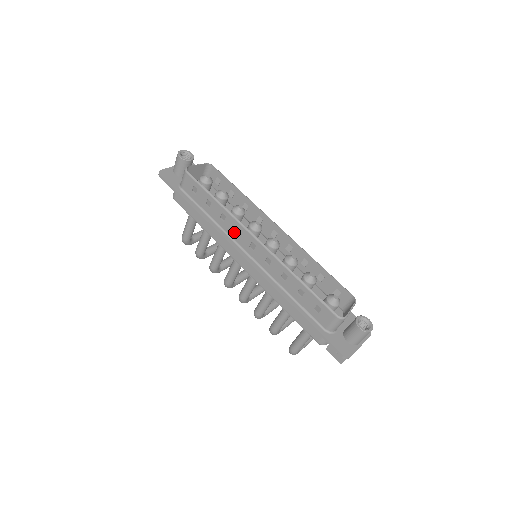
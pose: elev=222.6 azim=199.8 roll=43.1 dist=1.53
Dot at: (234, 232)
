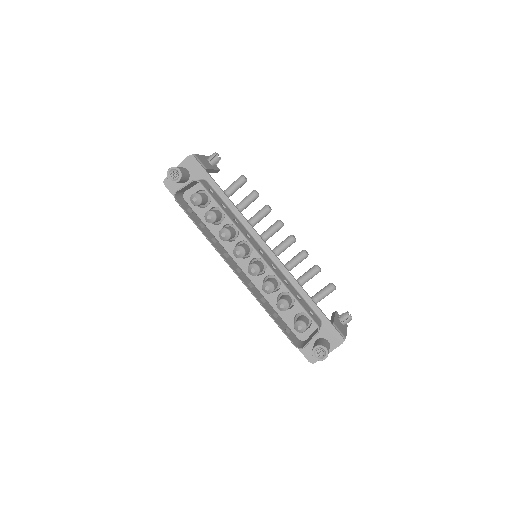
Dot at: occluded
